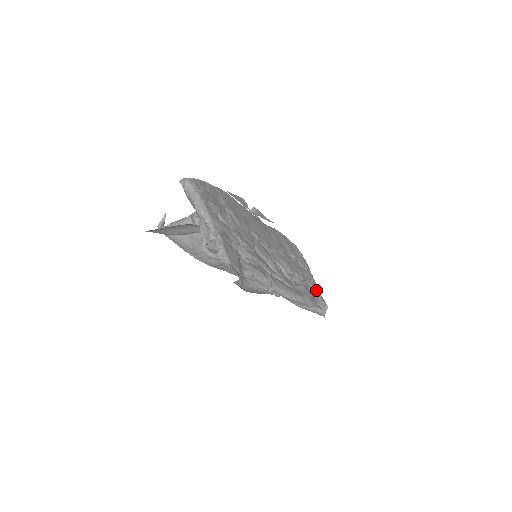
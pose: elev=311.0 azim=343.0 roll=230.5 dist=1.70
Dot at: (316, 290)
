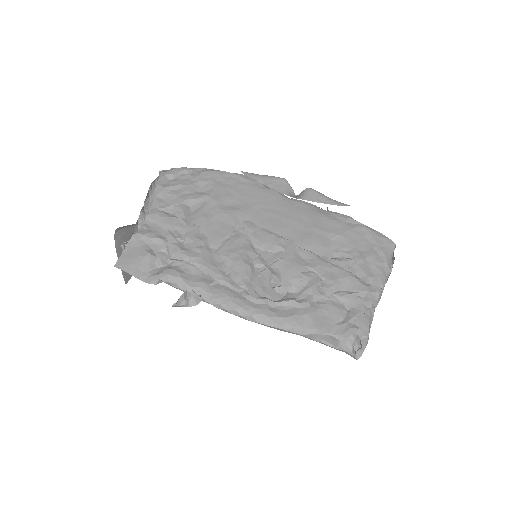
Dot at: (356, 312)
